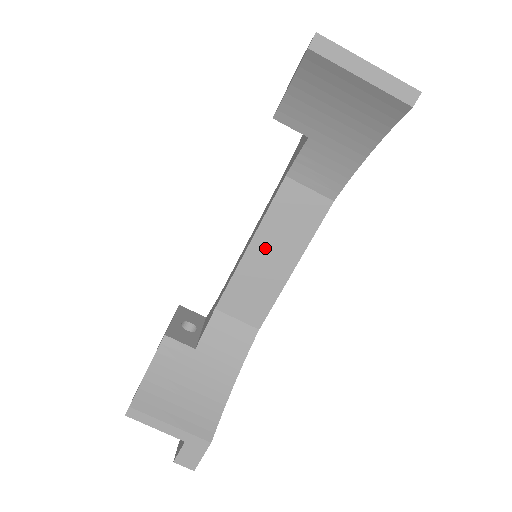
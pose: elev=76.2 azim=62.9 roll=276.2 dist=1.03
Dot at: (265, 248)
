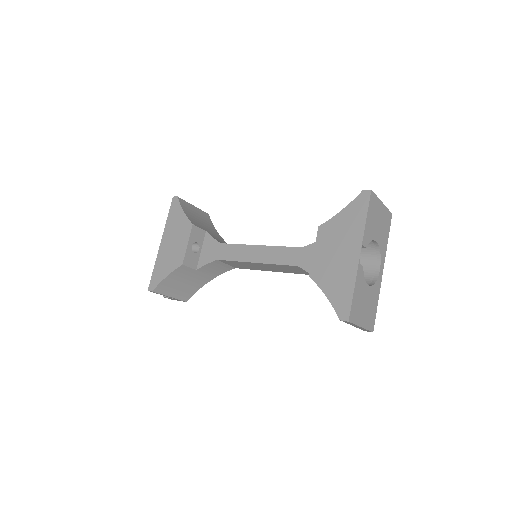
Dot at: (263, 266)
